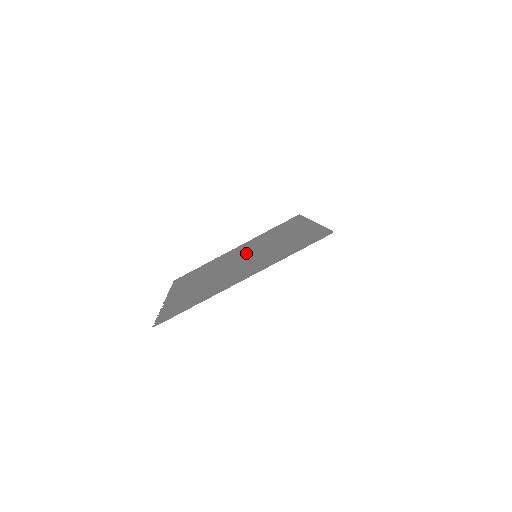
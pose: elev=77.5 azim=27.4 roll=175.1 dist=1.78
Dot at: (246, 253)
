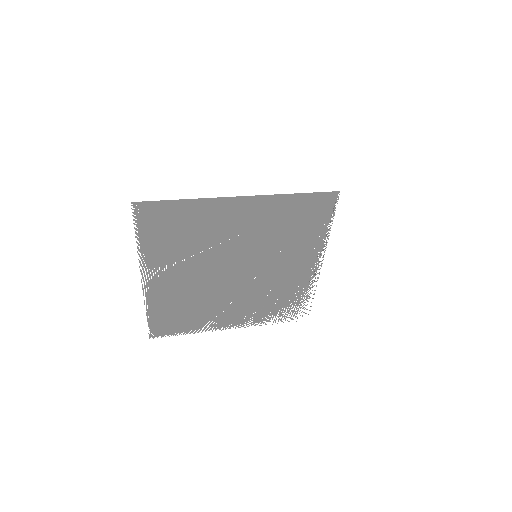
Dot at: (244, 284)
